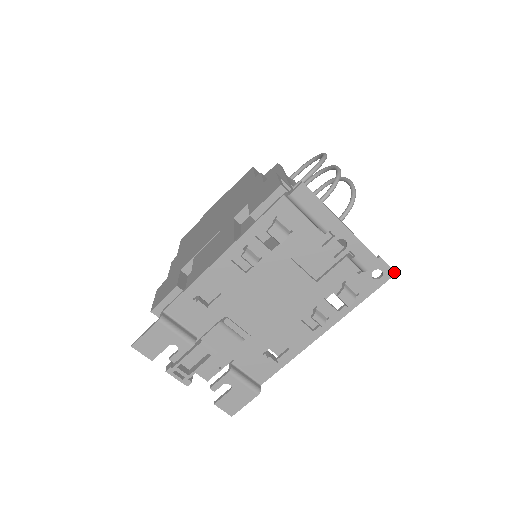
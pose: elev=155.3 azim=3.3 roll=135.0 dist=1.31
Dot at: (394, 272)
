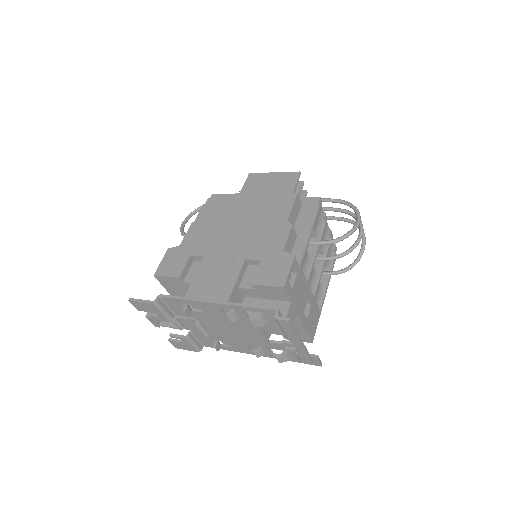
Dot at: (321, 365)
